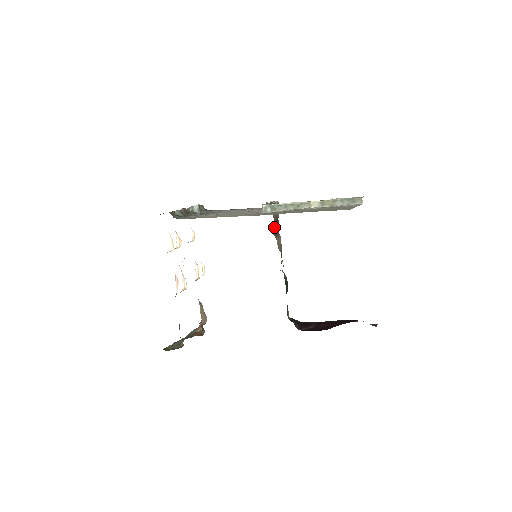
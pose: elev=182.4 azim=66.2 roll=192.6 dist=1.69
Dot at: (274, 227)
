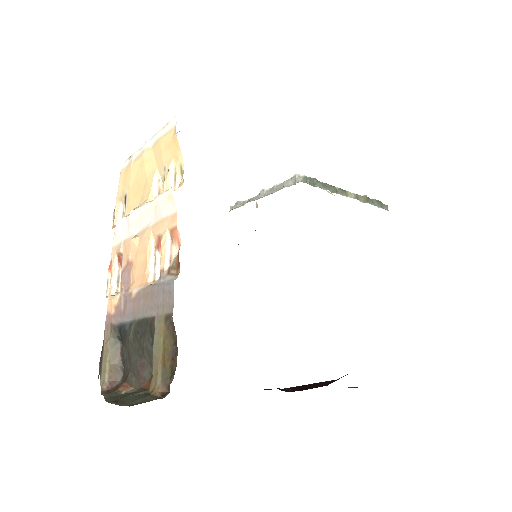
Dot at: occluded
